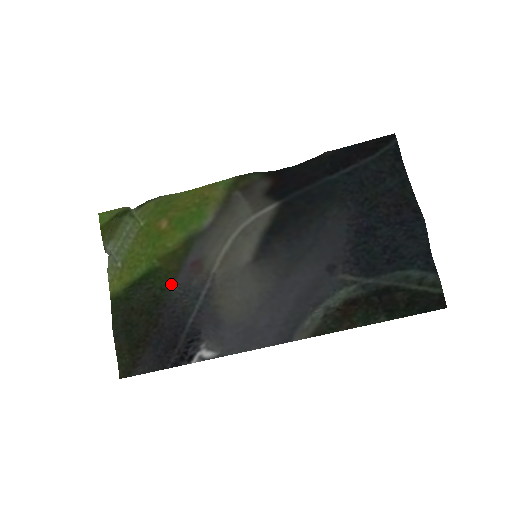
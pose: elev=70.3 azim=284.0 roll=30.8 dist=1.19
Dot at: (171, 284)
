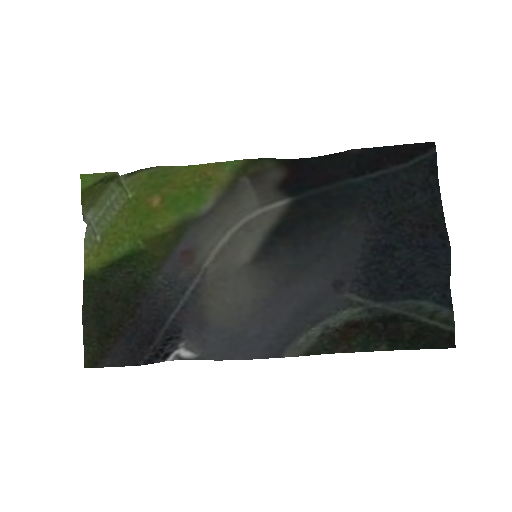
Dot at: (155, 272)
